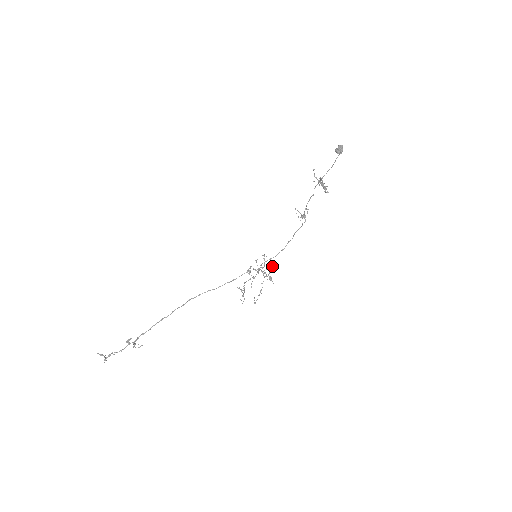
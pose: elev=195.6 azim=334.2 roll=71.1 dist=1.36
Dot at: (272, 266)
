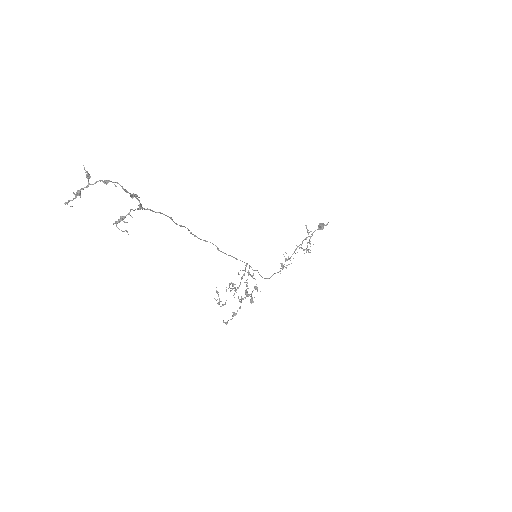
Dot at: (248, 295)
